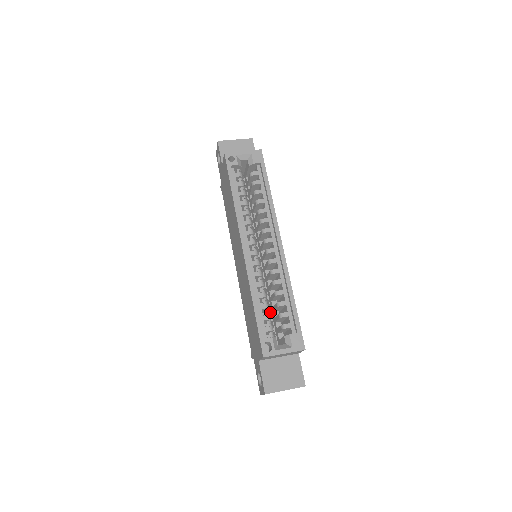
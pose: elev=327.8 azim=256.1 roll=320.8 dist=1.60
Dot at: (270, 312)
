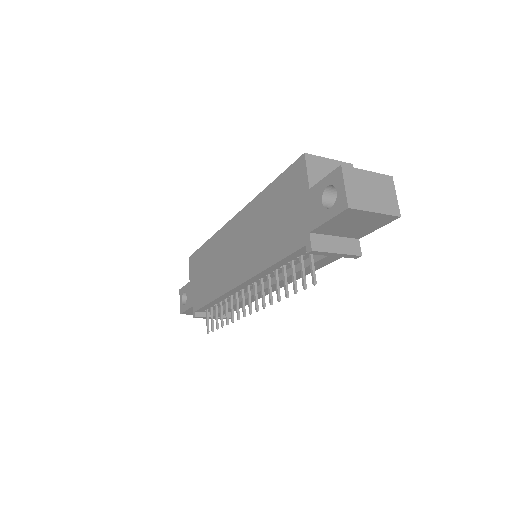
Dot at: occluded
